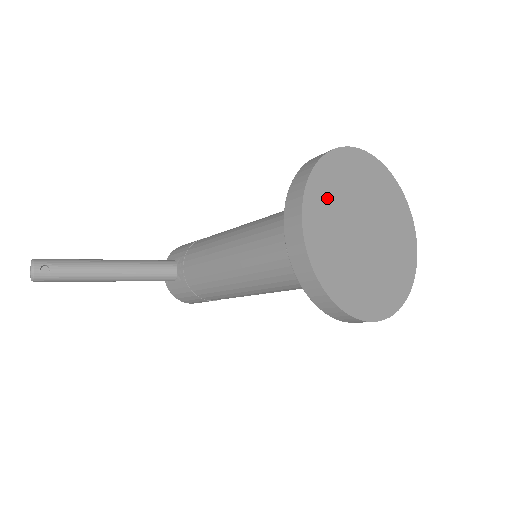
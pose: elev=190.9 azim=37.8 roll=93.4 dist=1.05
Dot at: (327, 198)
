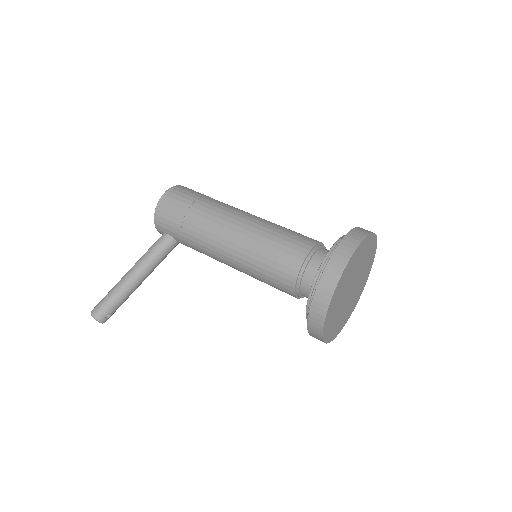
Dot at: (332, 317)
